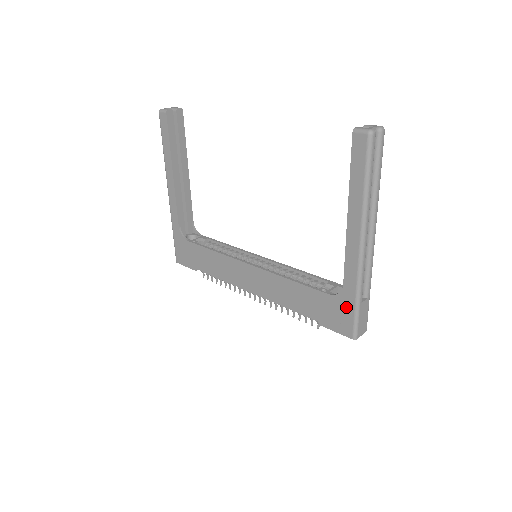
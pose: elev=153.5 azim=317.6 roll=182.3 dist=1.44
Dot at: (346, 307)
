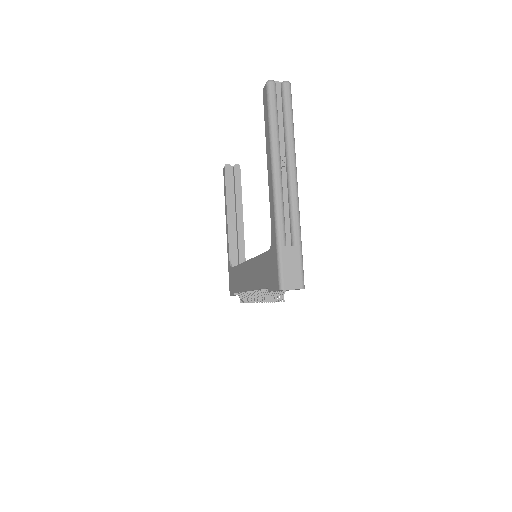
Dot at: (274, 255)
